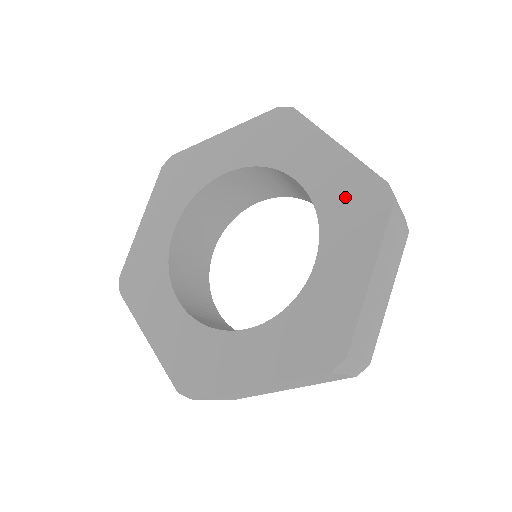
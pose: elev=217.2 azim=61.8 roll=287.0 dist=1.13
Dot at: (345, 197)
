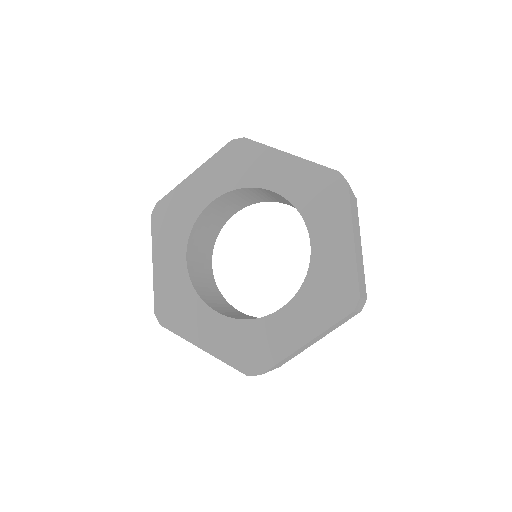
Dot at: (313, 191)
